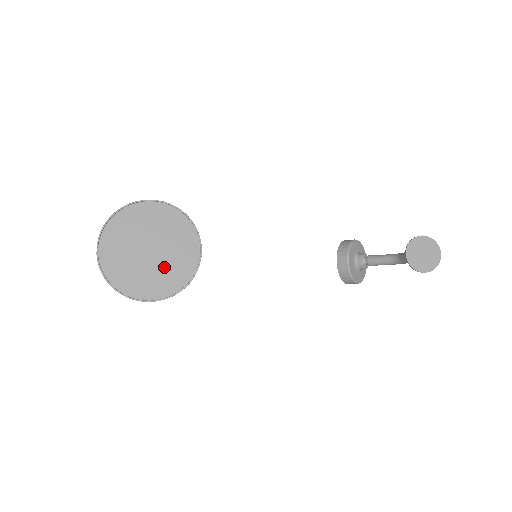
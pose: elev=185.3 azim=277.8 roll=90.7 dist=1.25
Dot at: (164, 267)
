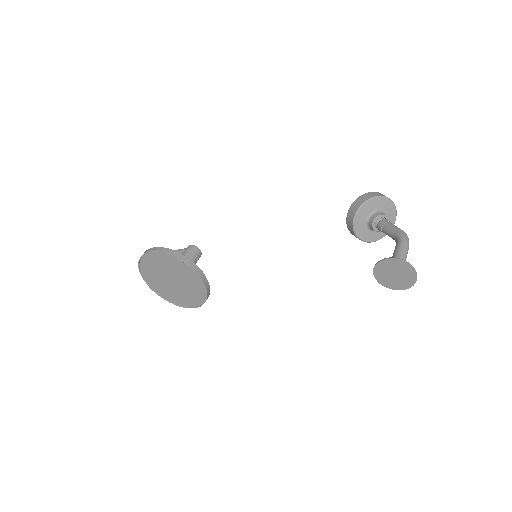
Dot at: (187, 290)
